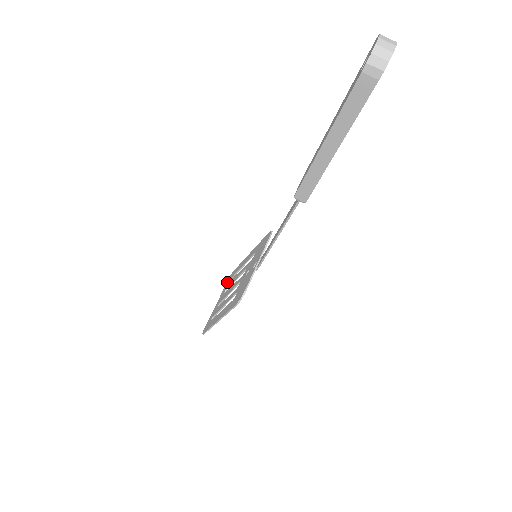
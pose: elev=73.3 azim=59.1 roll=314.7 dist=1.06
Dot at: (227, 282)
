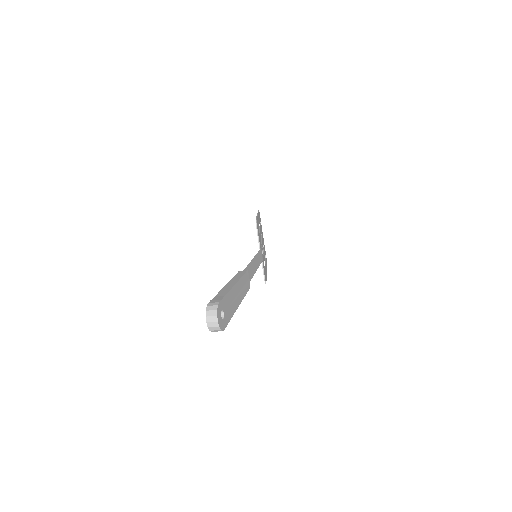
Dot at: occluded
